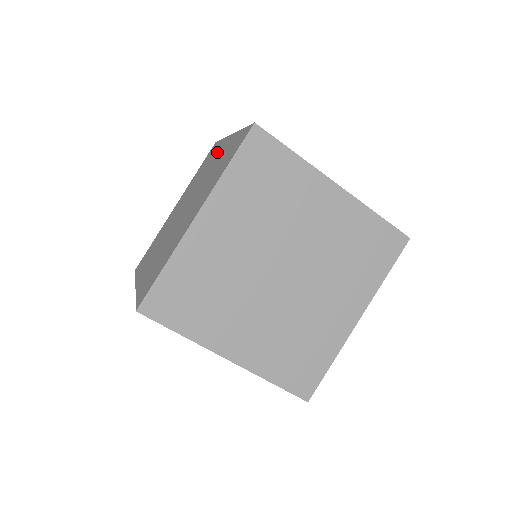
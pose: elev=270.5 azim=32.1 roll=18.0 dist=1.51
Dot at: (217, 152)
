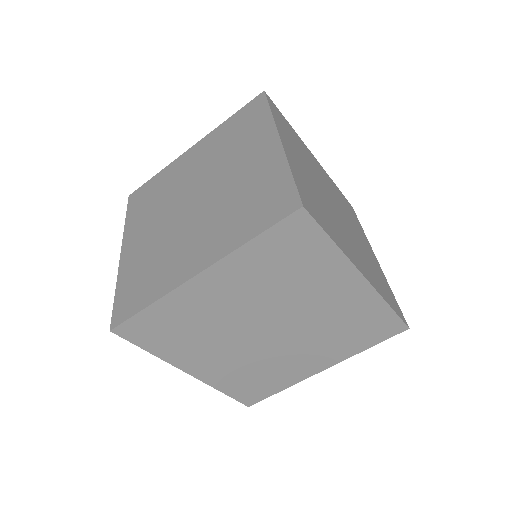
Dot at: (256, 141)
